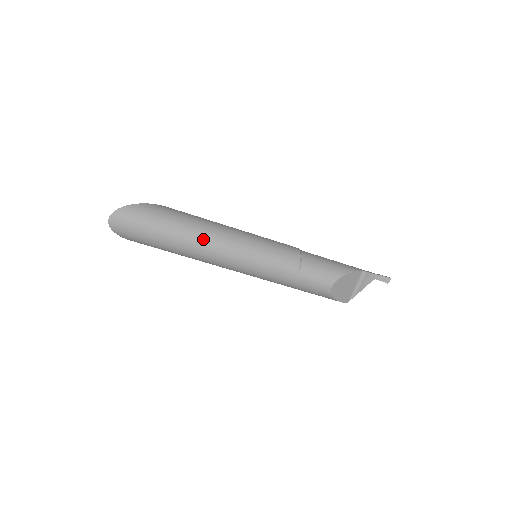
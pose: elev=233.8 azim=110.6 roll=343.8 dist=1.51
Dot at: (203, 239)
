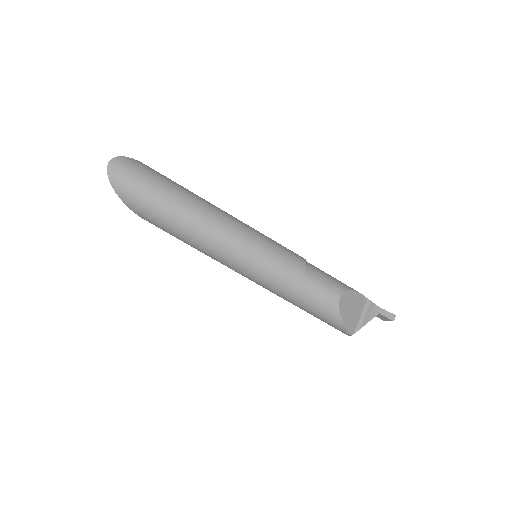
Dot at: (207, 210)
